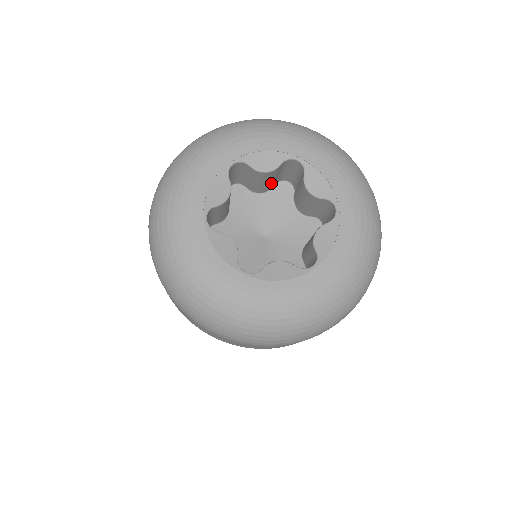
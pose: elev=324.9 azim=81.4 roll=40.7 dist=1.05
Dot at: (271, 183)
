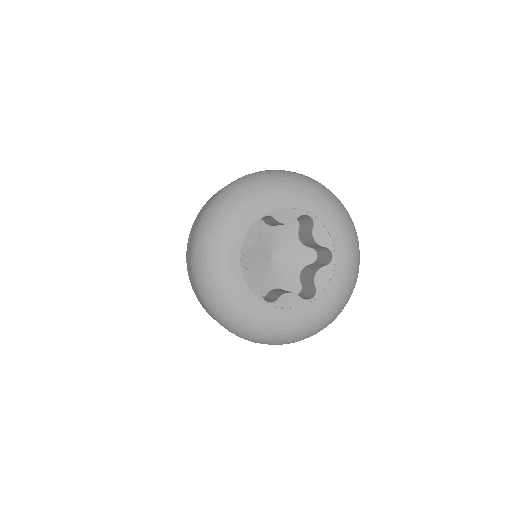
Dot at: occluded
